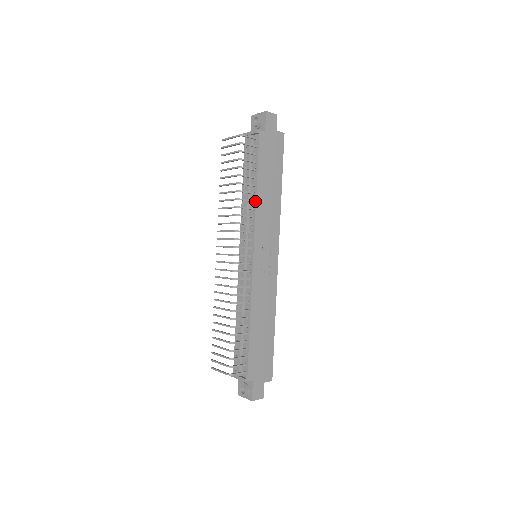
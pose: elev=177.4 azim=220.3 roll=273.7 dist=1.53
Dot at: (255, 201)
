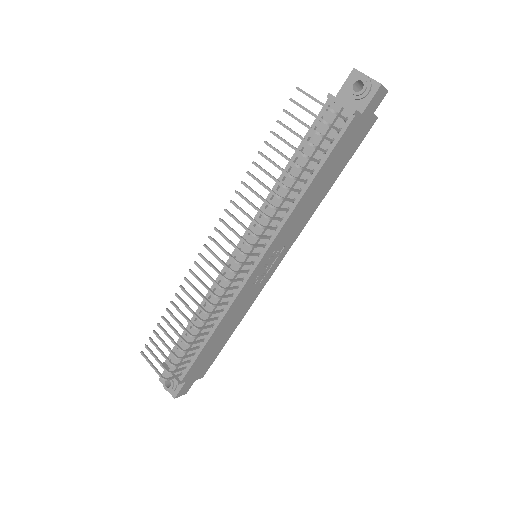
Dot at: (296, 203)
